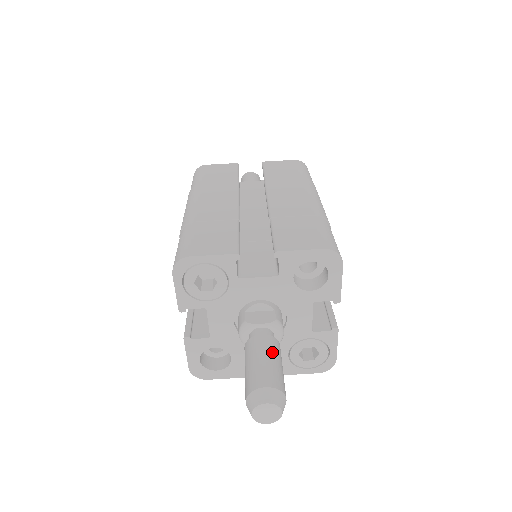
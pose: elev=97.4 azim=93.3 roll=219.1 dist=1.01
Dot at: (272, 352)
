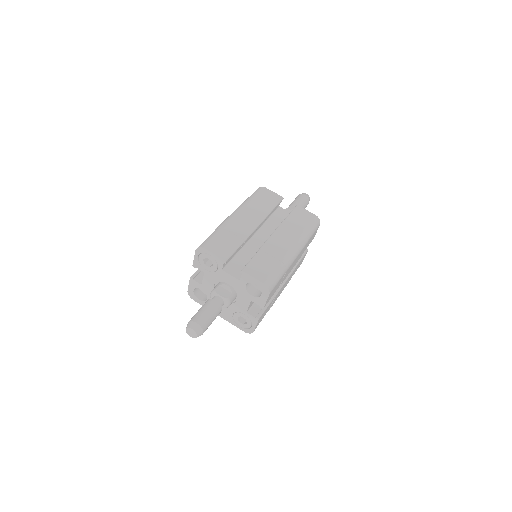
Dot at: (213, 311)
